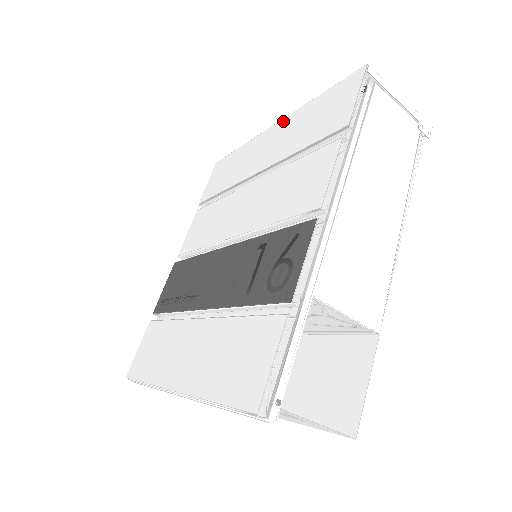
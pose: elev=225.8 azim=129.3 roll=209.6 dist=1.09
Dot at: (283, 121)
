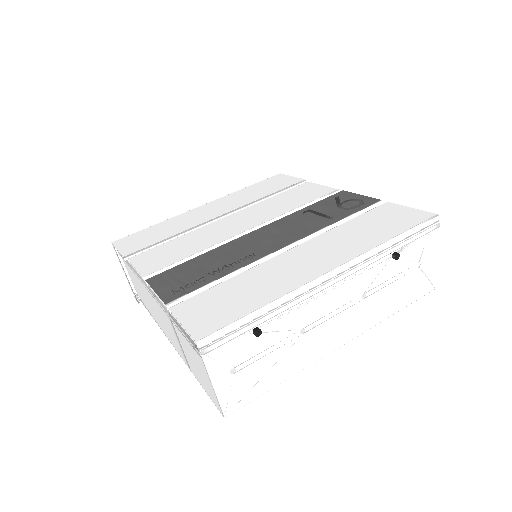
Dot at: (215, 201)
